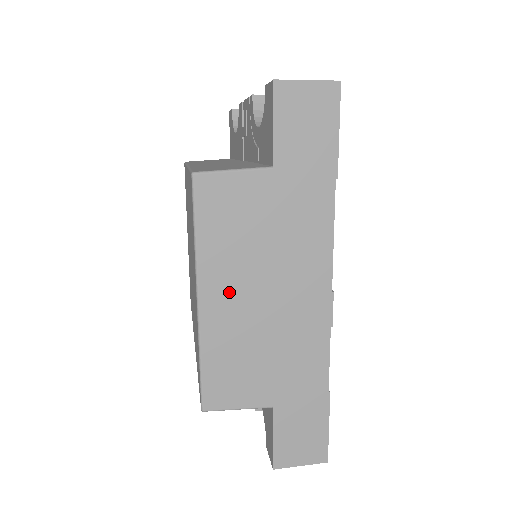
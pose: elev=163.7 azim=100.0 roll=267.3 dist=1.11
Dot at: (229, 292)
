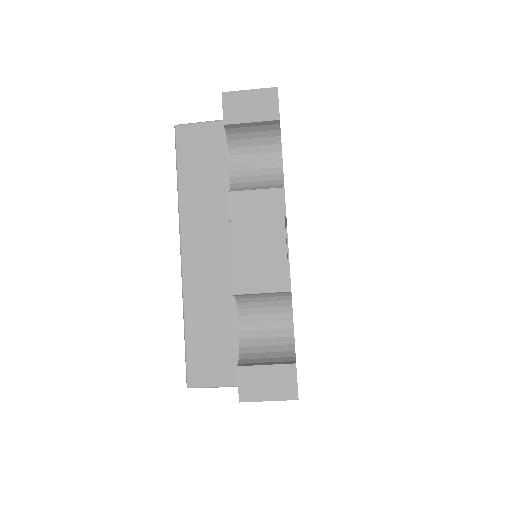
Dot at: occluded
